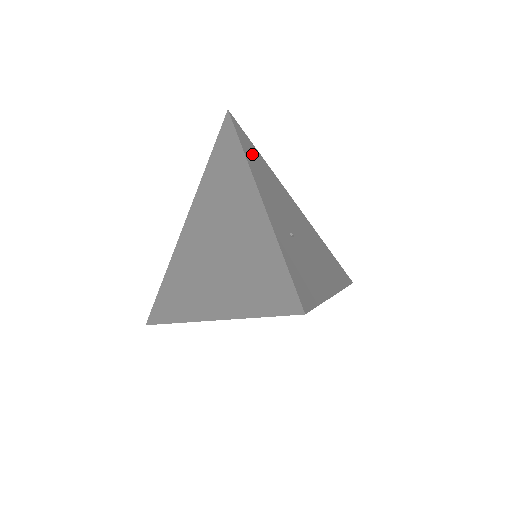
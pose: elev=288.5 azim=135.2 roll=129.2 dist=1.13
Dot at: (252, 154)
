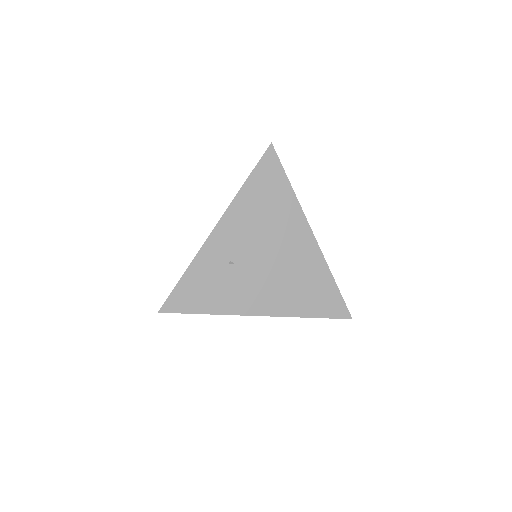
Dot at: (262, 188)
